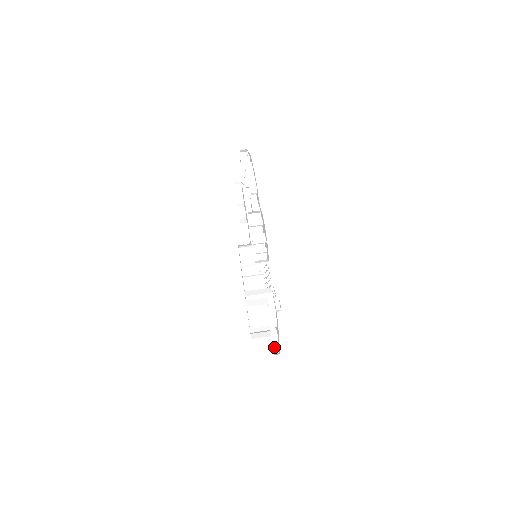
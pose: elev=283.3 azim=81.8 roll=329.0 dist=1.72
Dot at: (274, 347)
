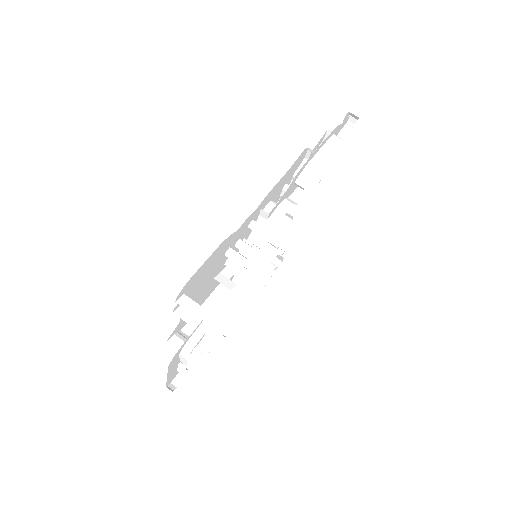
Dot at: (179, 375)
